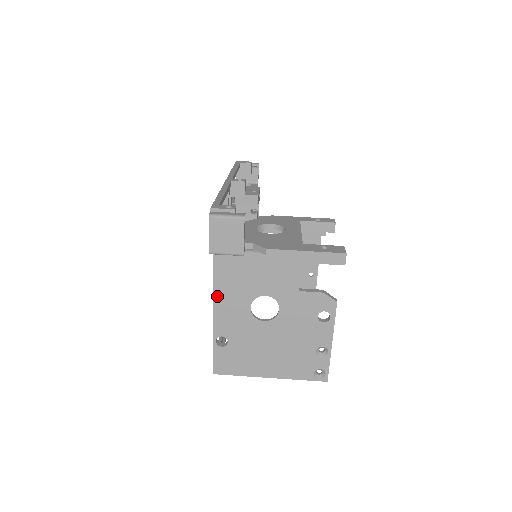
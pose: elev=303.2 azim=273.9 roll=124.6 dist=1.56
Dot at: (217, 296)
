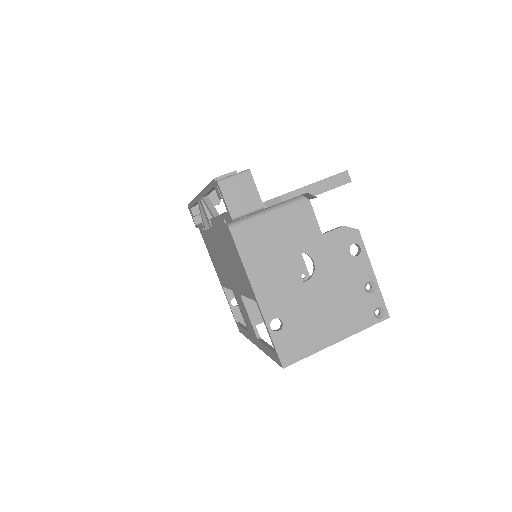
Dot at: (252, 276)
